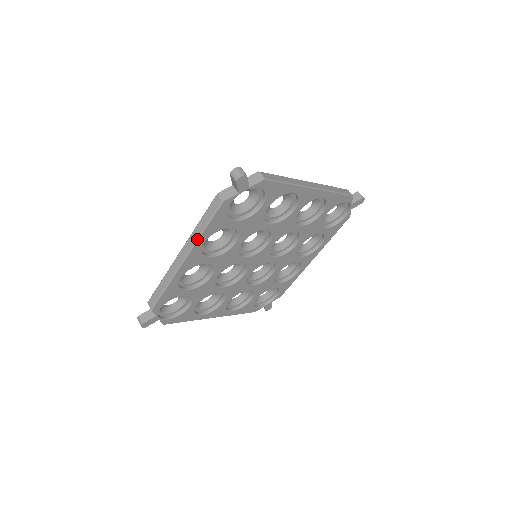
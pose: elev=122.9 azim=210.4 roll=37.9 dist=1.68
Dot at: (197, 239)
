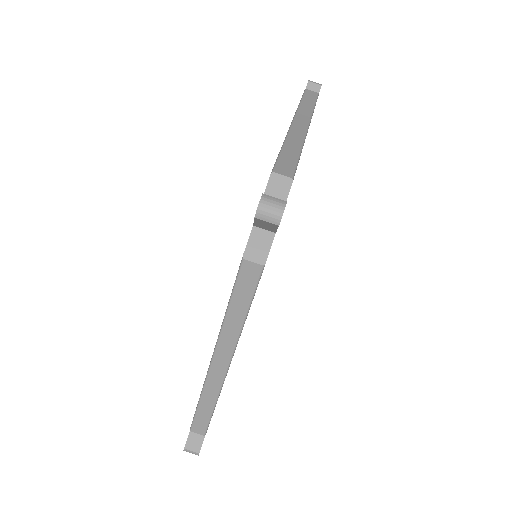
Dot at: (239, 333)
